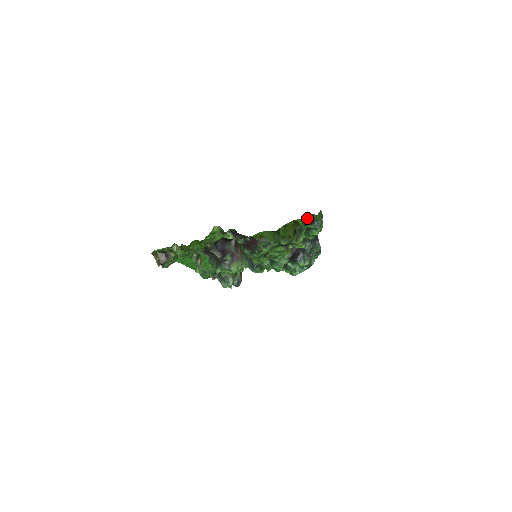
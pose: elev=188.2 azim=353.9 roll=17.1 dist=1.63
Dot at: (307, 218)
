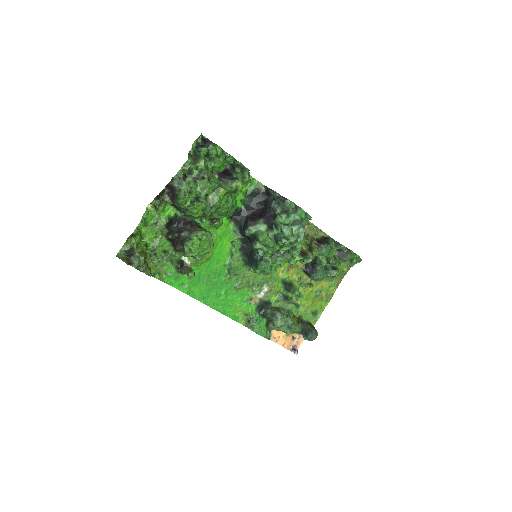
Dot at: (195, 145)
